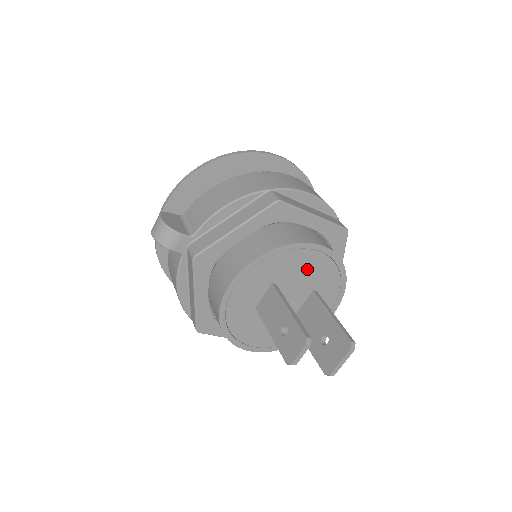
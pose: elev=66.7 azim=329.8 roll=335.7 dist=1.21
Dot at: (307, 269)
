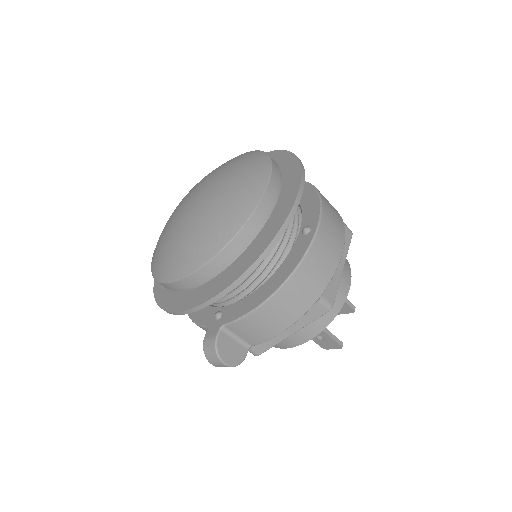
Dot at: occluded
